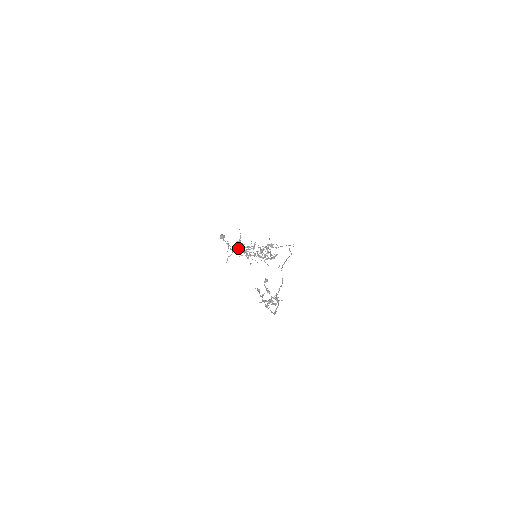
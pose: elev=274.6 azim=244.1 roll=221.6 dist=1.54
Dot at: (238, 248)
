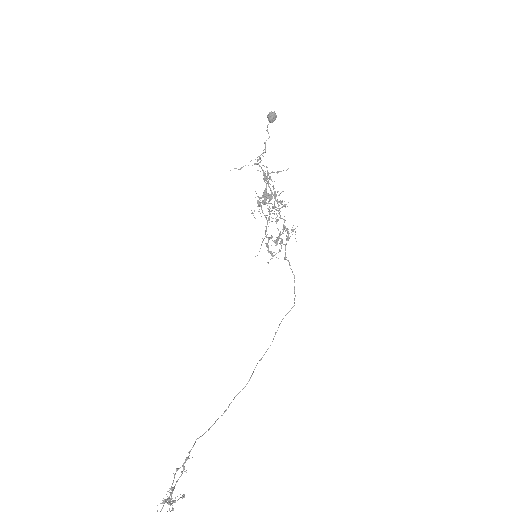
Dot at: (265, 173)
